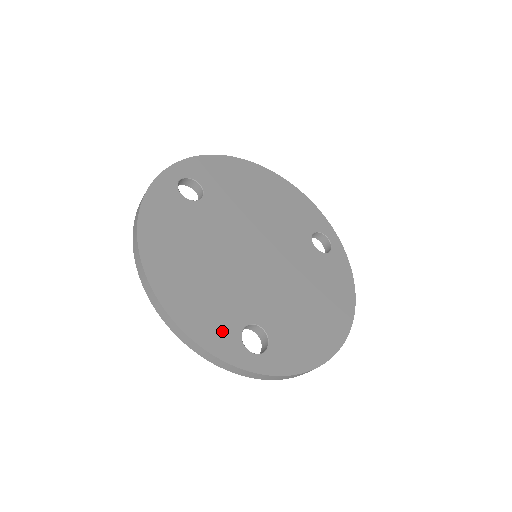
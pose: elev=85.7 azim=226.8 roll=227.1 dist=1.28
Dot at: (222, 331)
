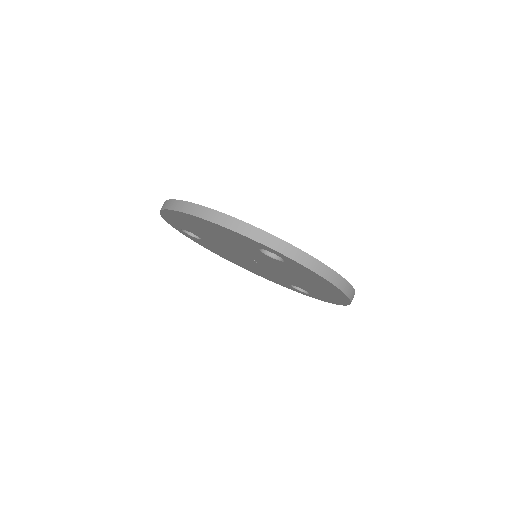
Dot at: occluded
